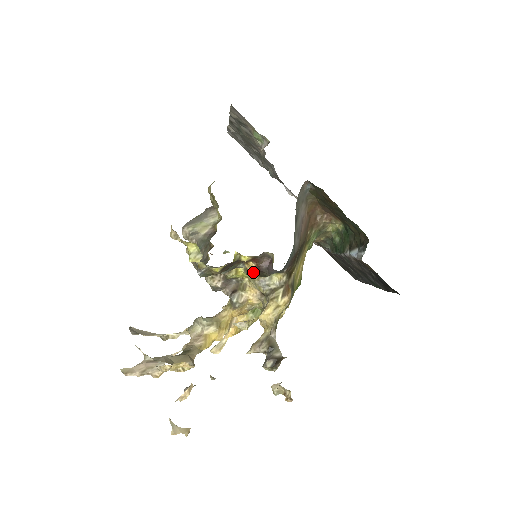
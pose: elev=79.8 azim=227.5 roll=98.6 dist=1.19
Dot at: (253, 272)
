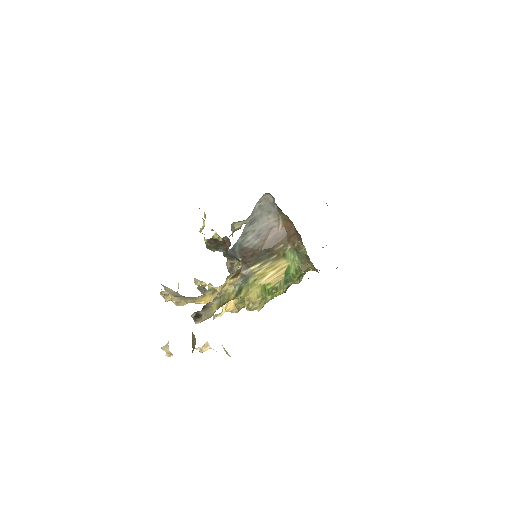
Dot at: occluded
